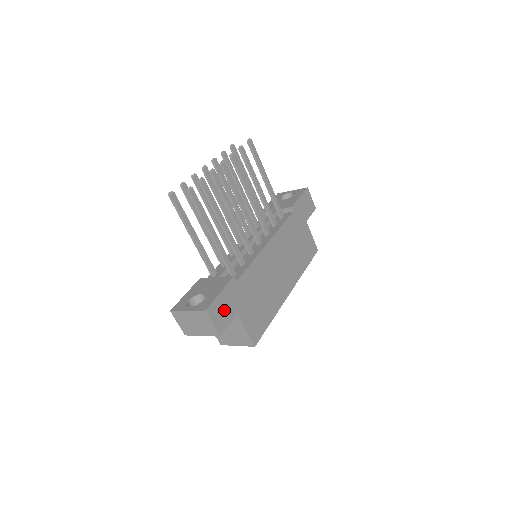
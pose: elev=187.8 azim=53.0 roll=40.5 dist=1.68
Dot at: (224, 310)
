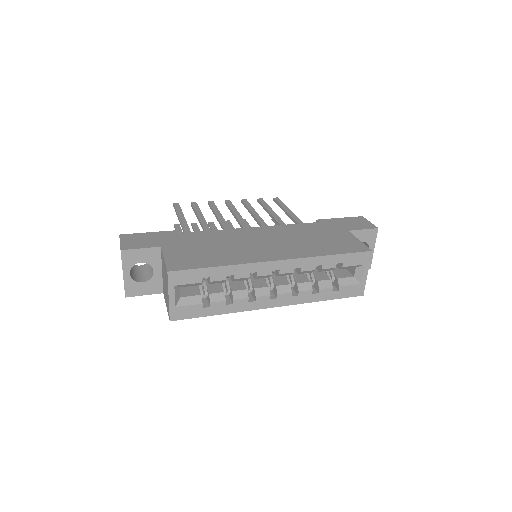
Dot at: (144, 241)
